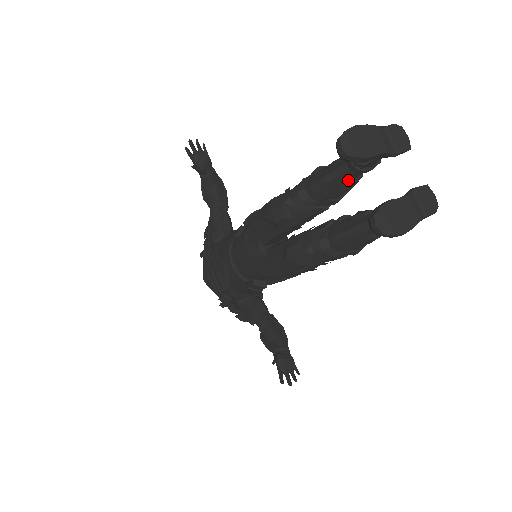
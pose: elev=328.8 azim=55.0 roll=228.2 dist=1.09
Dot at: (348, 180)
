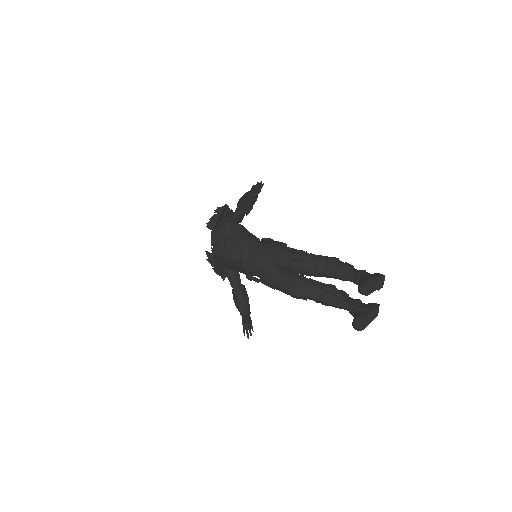
Dot at: (347, 280)
